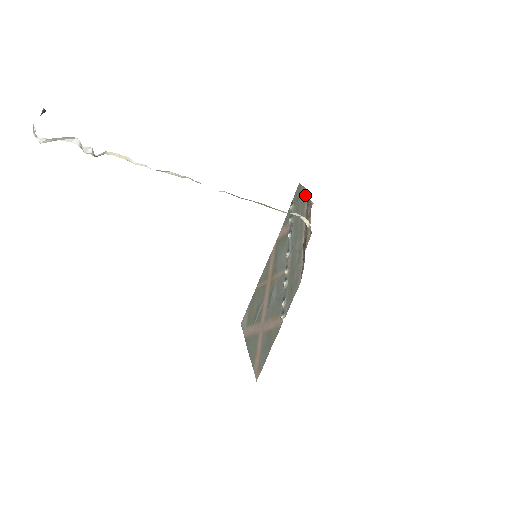
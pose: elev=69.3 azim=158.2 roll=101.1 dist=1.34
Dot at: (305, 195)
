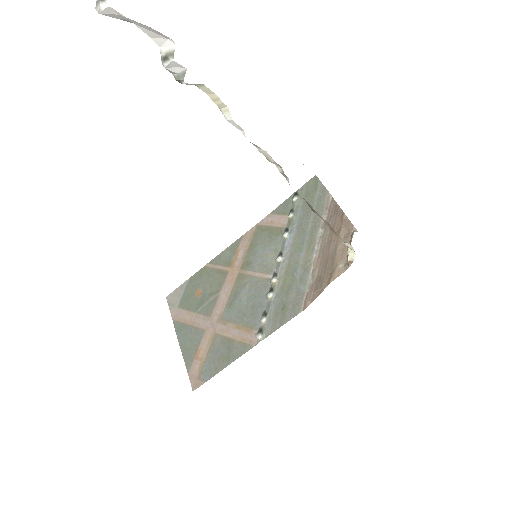
Dot at: (326, 198)
